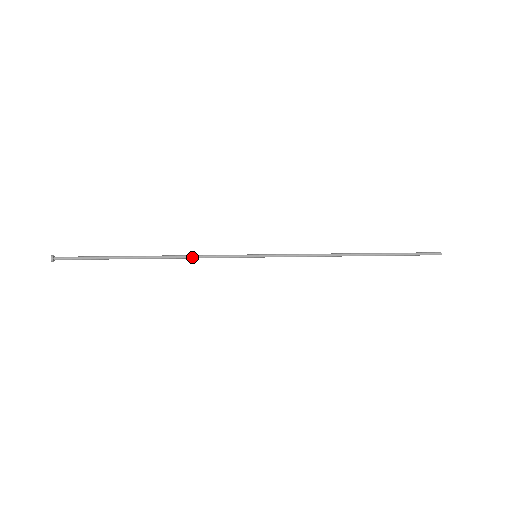
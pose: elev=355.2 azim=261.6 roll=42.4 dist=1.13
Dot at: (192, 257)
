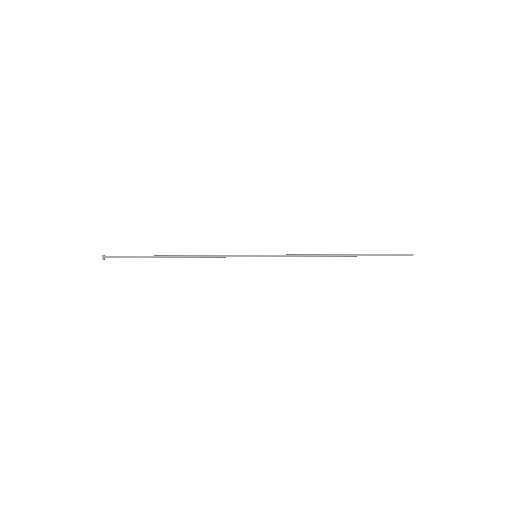
Dot at: (206, 257)
